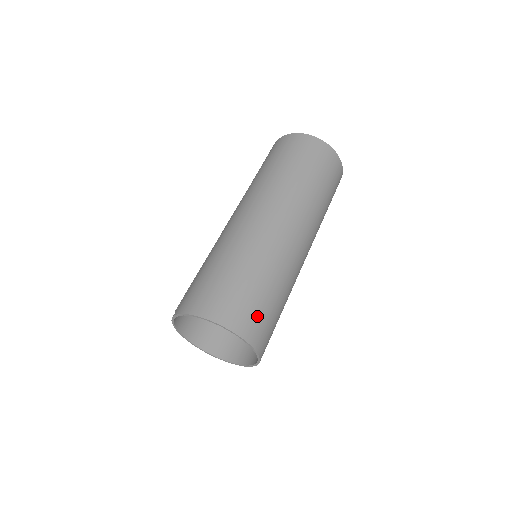
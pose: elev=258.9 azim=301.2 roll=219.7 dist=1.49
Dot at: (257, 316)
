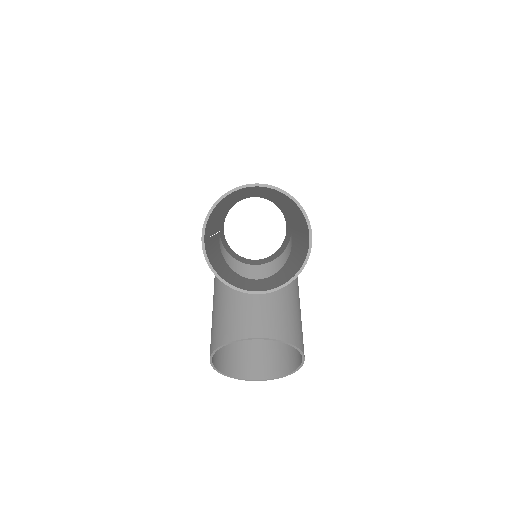
Dot at: occluded
